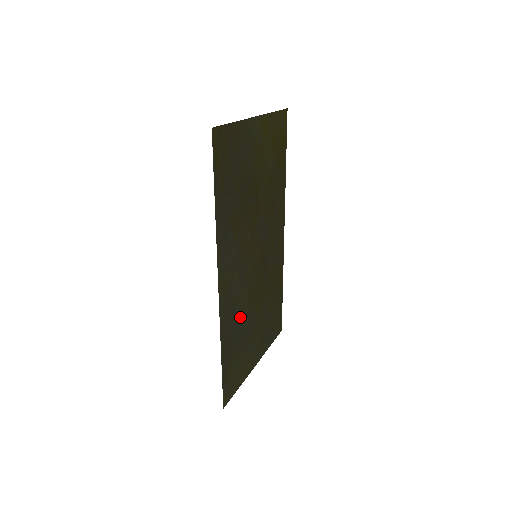
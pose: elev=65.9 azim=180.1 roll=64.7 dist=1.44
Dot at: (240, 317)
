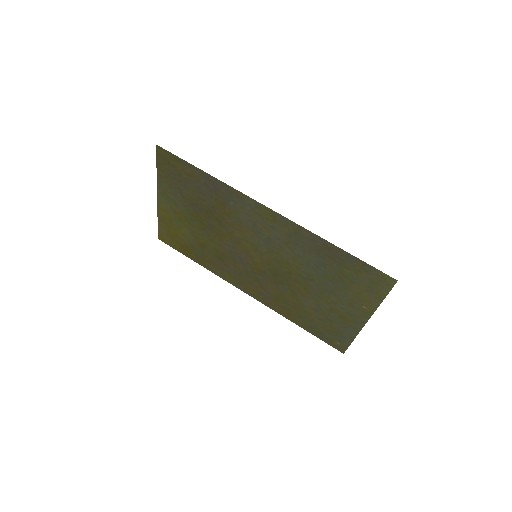
Dot at: (305, 261)
